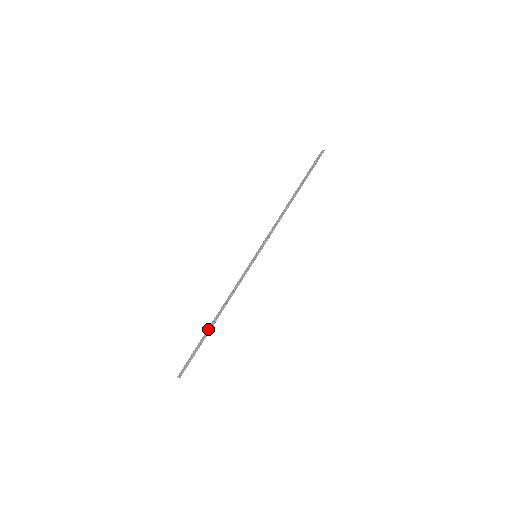
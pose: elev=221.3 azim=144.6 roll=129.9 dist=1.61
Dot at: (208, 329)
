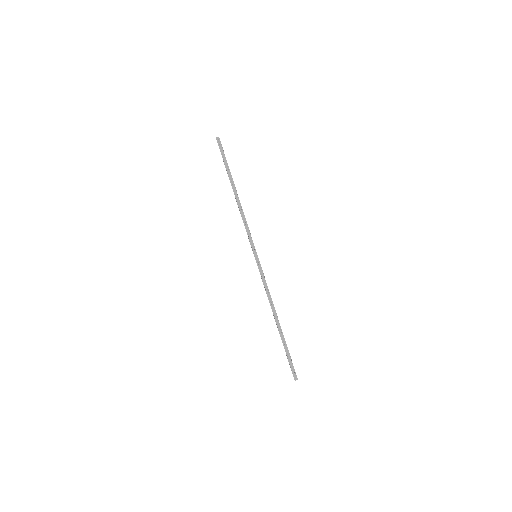
Dot at: (280, 333)
